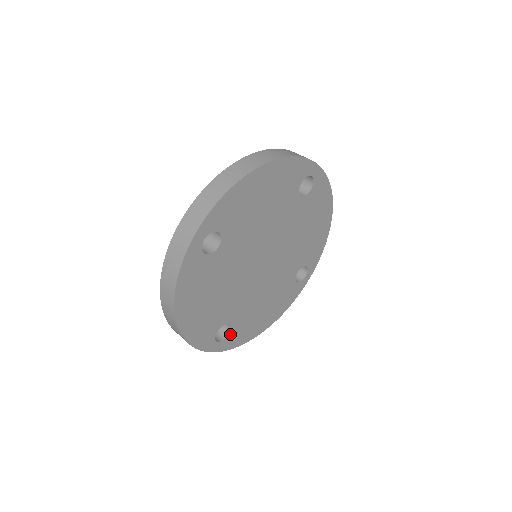
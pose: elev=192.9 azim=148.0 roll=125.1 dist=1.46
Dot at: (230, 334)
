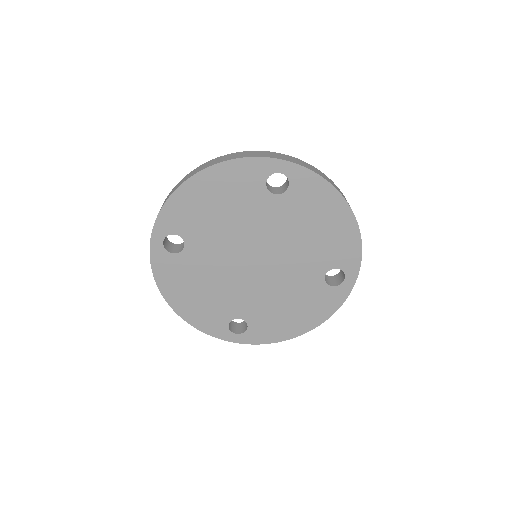
Dot at: (250, 329)
